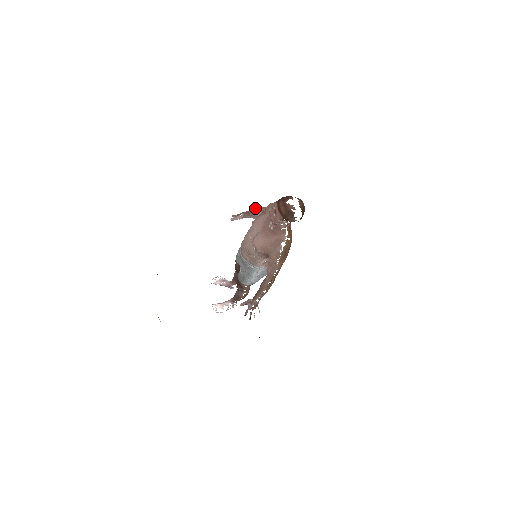
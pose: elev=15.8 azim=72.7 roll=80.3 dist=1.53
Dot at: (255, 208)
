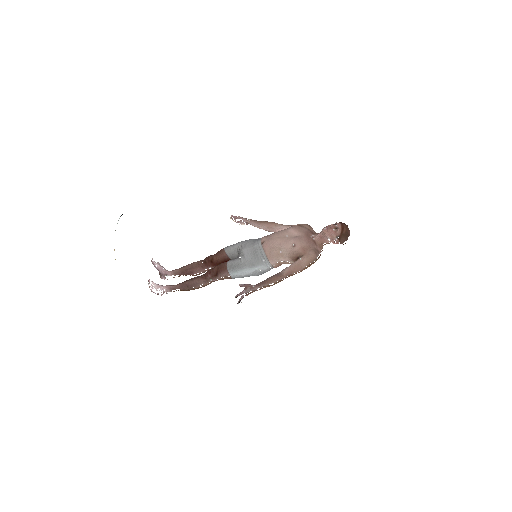
Dot at: occluded
